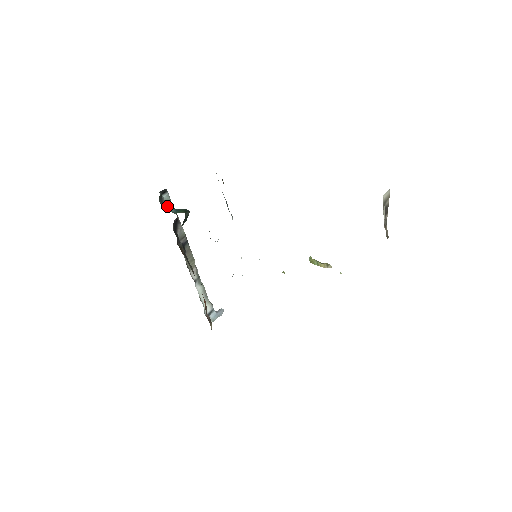
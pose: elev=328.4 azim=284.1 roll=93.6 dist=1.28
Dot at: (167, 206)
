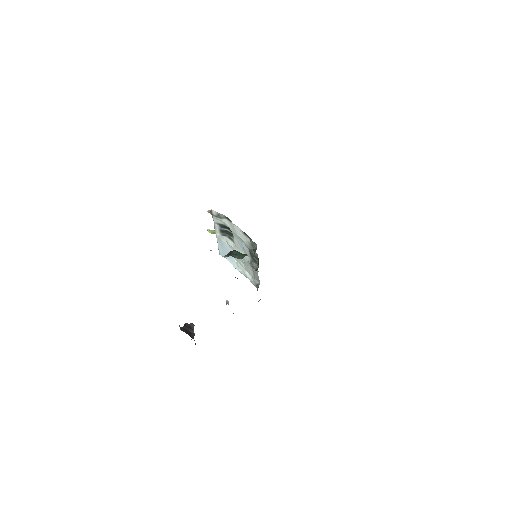
Dot at: (232, 256)
